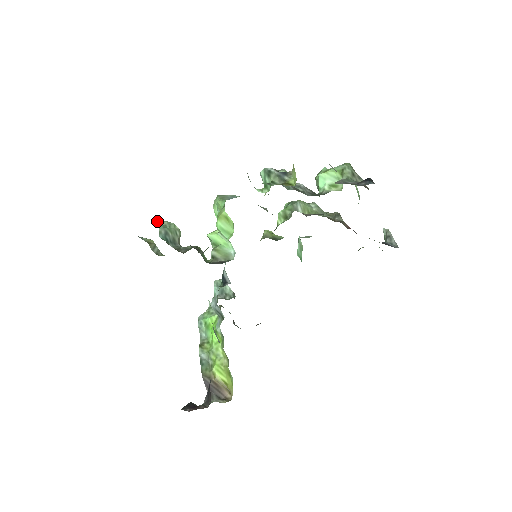
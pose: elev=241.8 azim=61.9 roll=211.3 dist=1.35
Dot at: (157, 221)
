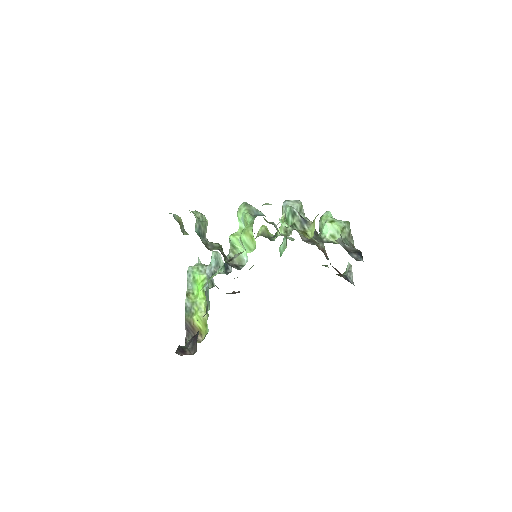
Dot at: (193, 212)
